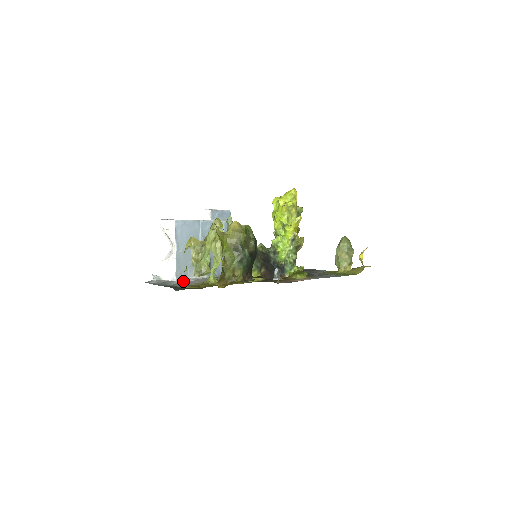
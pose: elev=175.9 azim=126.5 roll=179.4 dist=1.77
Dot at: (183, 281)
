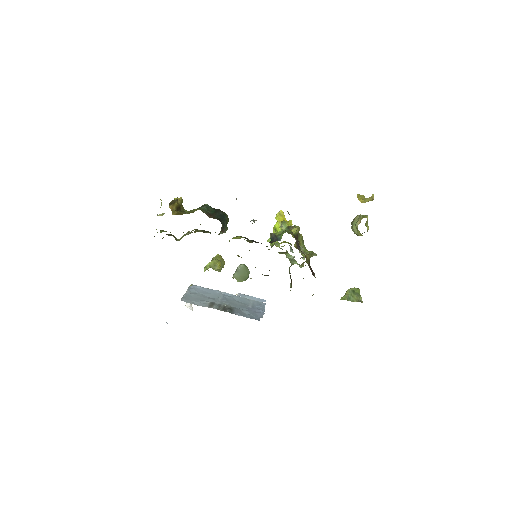
Dot at: occluded
